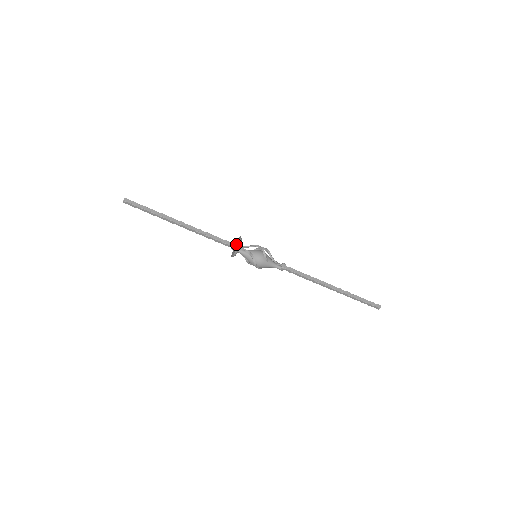
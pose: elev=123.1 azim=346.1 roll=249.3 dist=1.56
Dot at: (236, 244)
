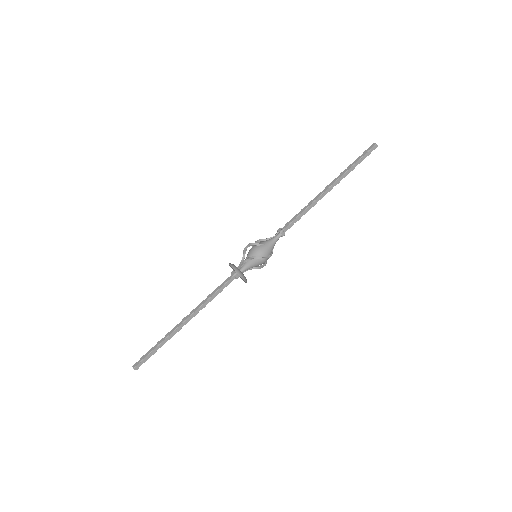
Dot at: (233, 272)
